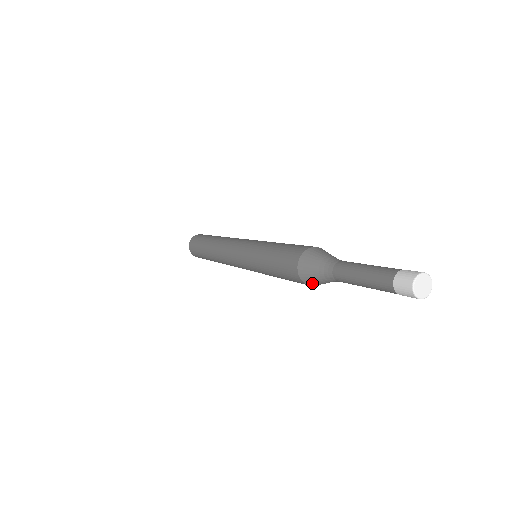
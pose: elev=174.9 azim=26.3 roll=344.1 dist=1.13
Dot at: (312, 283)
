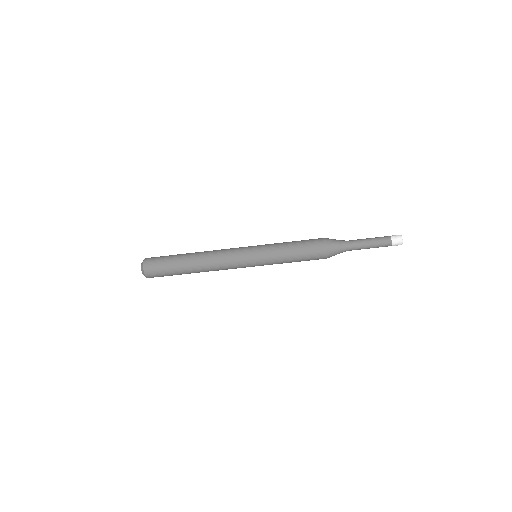
Dot at: (331, 248)
